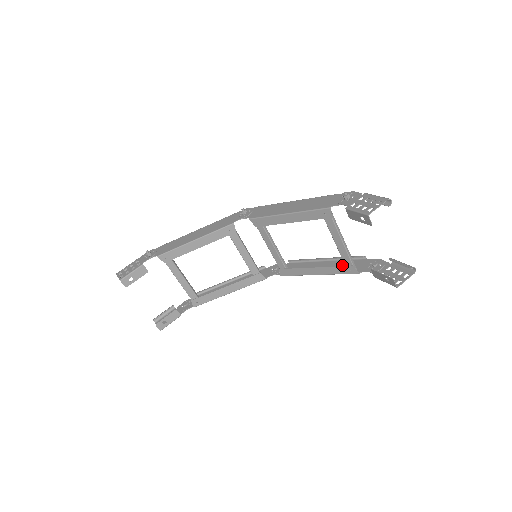
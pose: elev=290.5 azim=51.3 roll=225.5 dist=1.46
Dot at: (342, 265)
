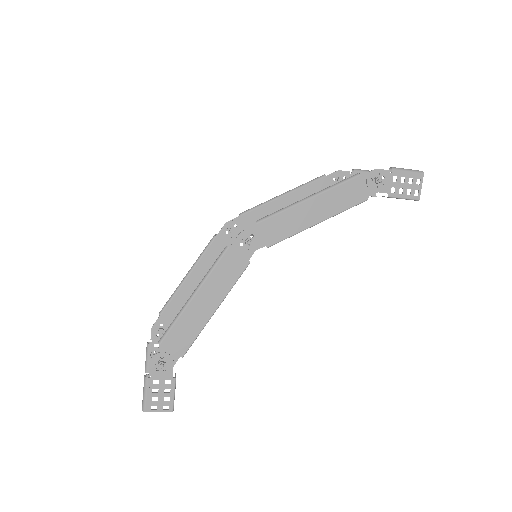
Dot at: (307, 193)
